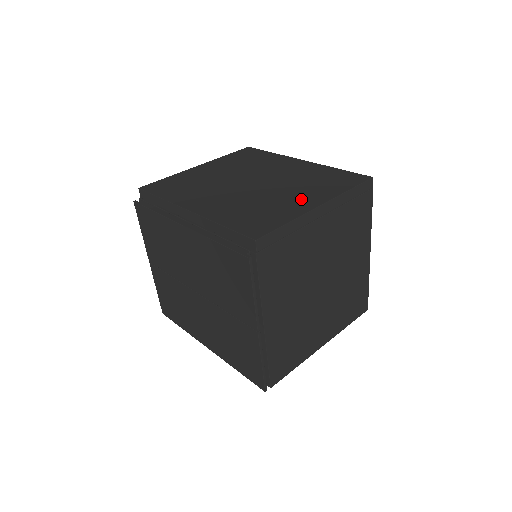
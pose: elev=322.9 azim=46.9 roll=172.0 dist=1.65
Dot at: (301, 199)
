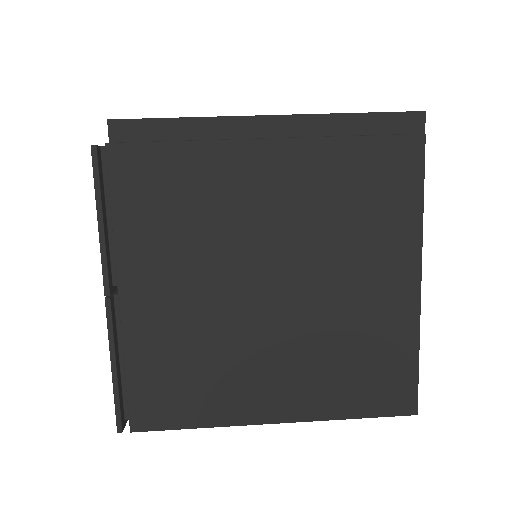
Dot at: occluded
